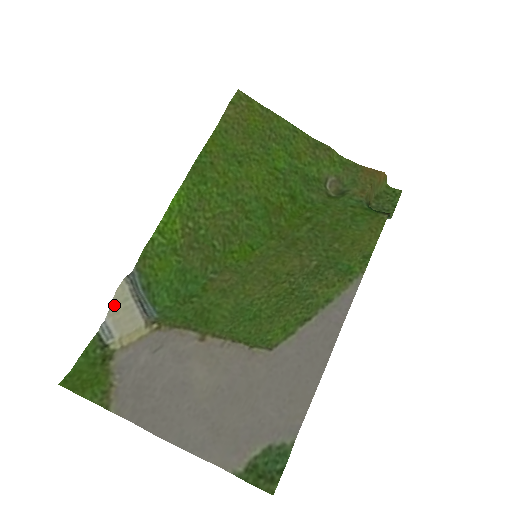
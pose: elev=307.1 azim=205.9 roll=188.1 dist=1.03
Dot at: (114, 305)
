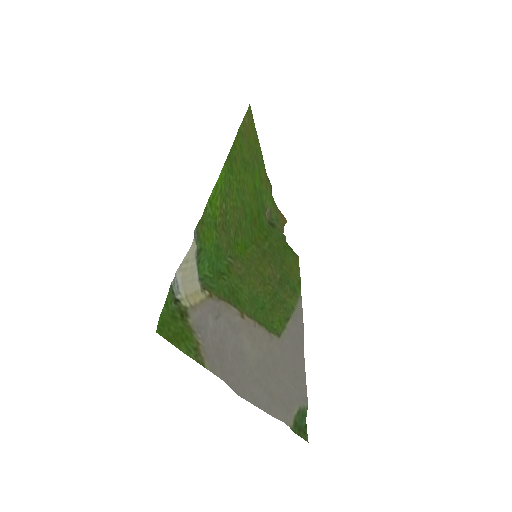
Dot at: (186, 261)
